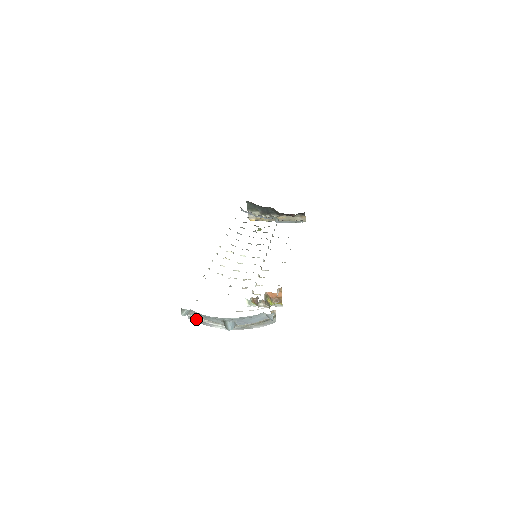
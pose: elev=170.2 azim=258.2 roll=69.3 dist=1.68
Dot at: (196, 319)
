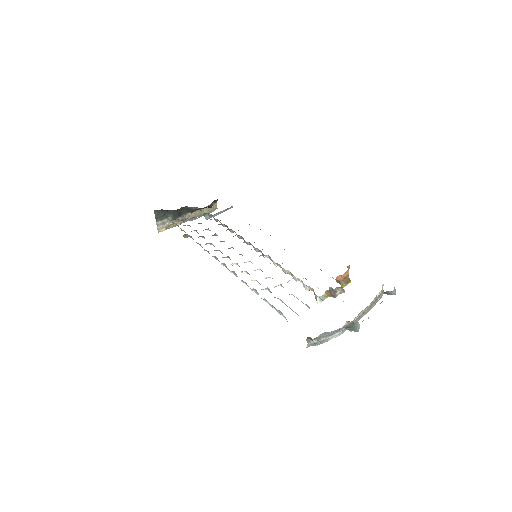
Dot at: (315, 343)
